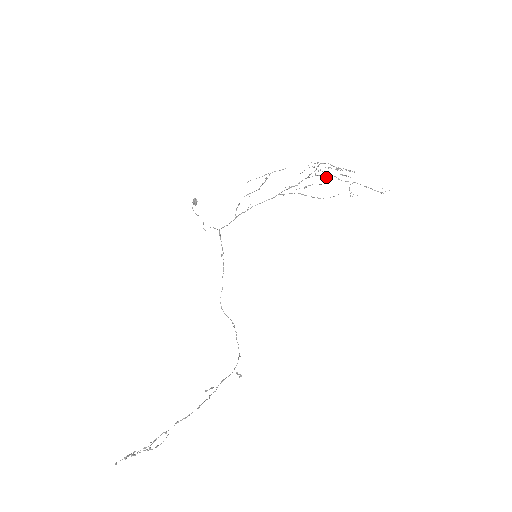
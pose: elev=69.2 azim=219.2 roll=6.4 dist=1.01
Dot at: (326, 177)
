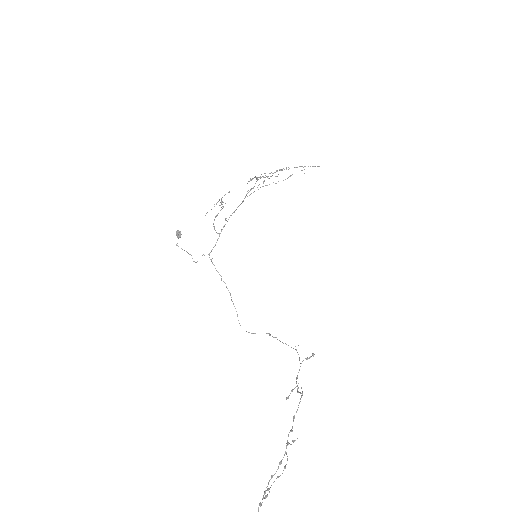
Dot at: occluded
